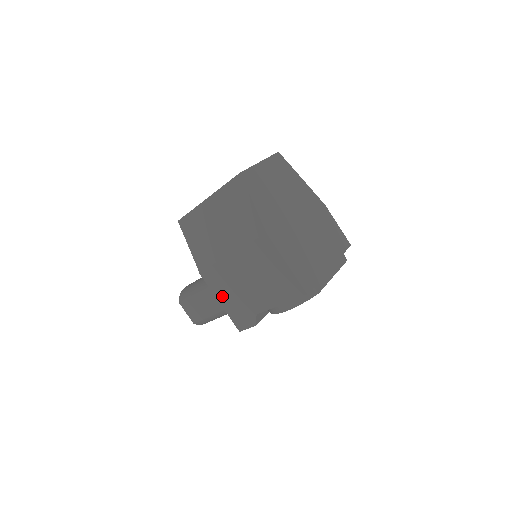
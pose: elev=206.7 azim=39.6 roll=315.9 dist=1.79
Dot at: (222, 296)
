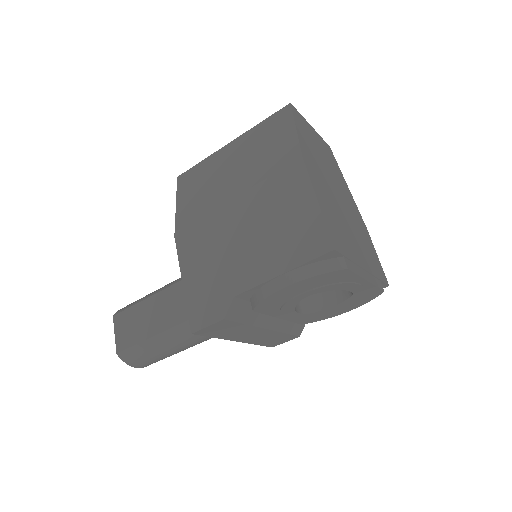
Dot at: (191, 269)
